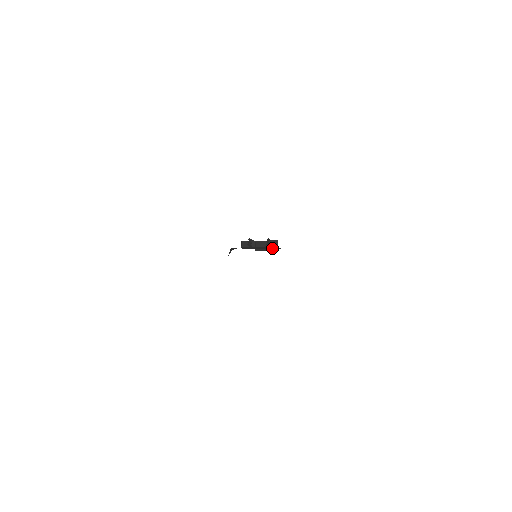
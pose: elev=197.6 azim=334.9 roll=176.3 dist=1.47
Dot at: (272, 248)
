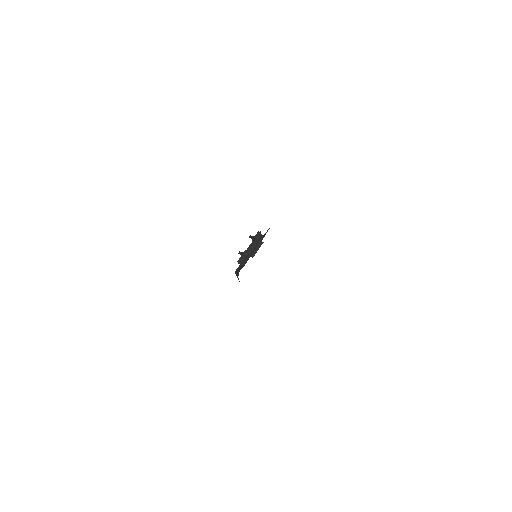
Dot at: (260, 242)
